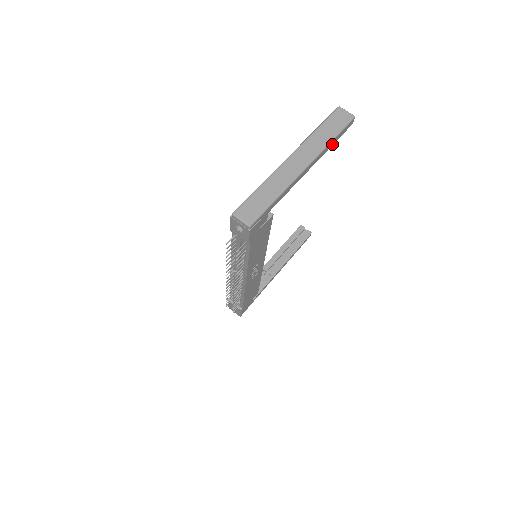
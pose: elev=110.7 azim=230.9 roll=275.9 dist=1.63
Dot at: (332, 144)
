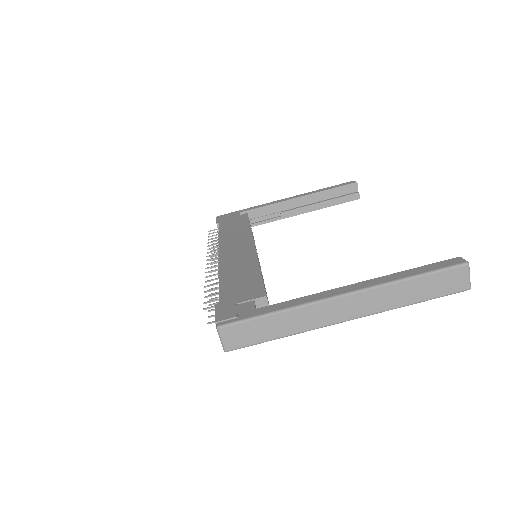
Dot at: occluded
